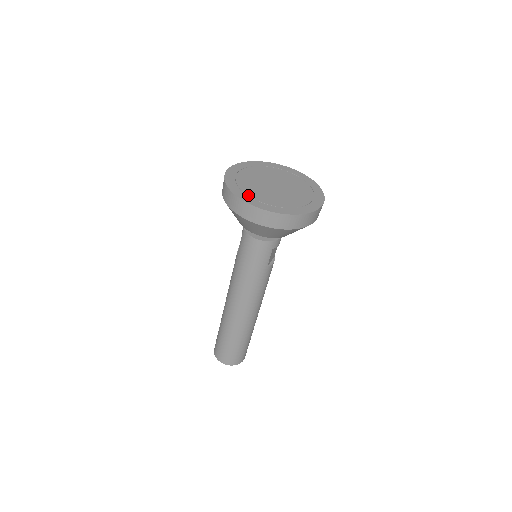
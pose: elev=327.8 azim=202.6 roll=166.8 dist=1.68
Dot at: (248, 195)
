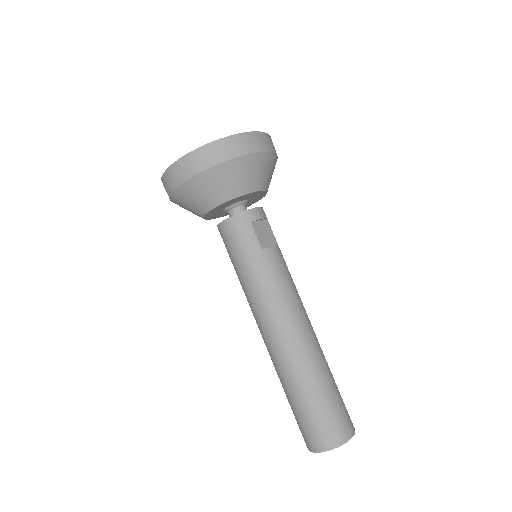
Dot at: occluded
